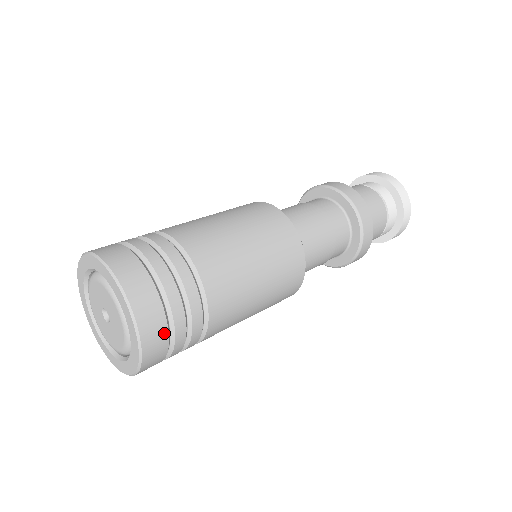
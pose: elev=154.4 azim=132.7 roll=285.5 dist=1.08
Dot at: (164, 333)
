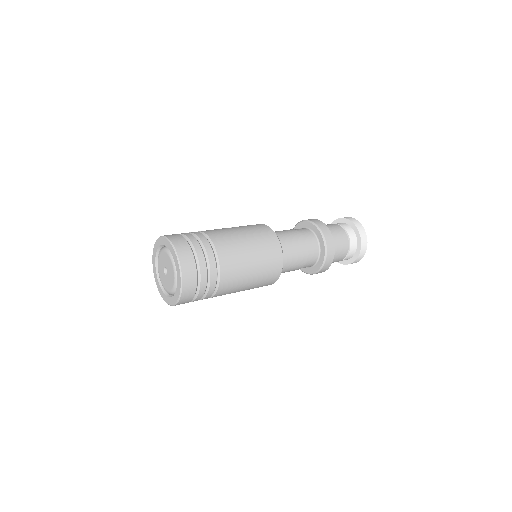
Dot at: (190, 300)
